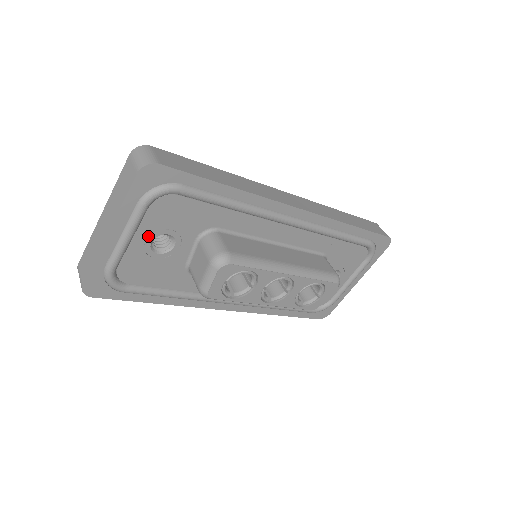
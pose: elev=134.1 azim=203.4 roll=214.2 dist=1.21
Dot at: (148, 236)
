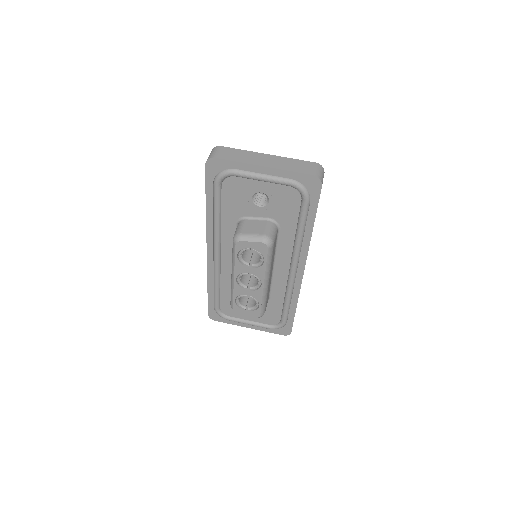
Dot at: (266, 190)
